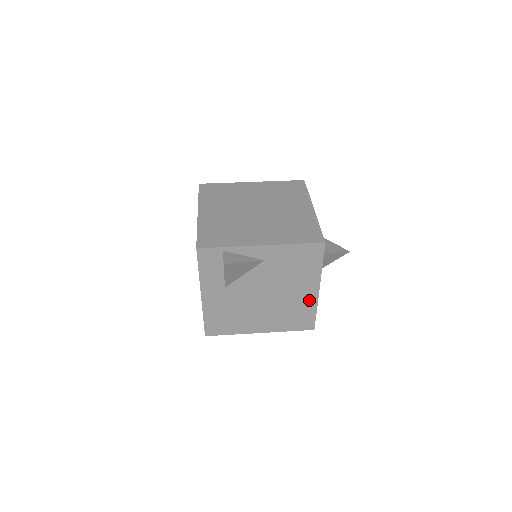
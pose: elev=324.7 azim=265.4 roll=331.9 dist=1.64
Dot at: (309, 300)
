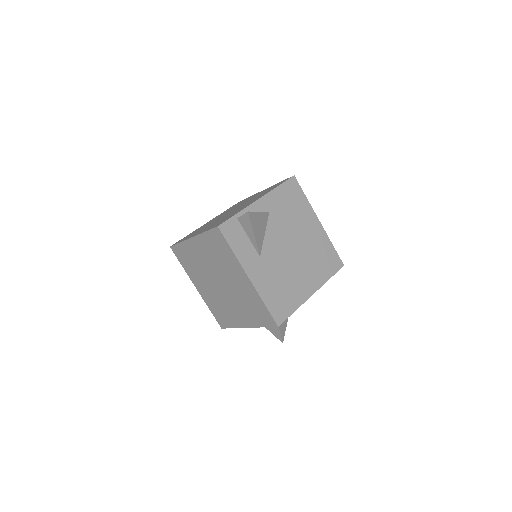
Dot at: (321, 236)
